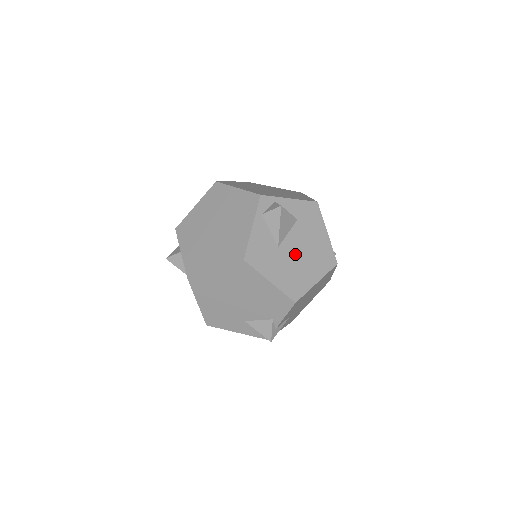
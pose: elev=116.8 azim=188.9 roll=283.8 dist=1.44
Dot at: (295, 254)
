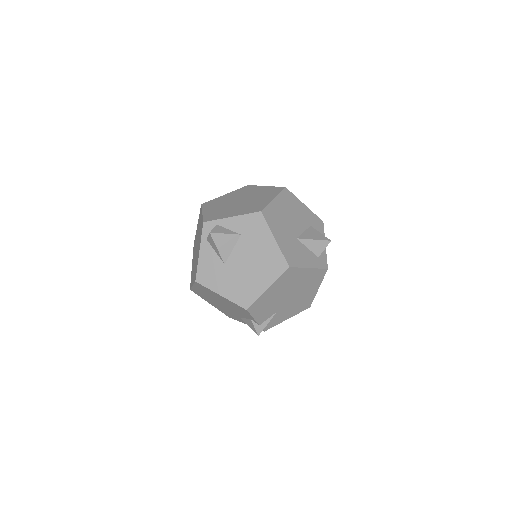
Dot at: (242, 267)
